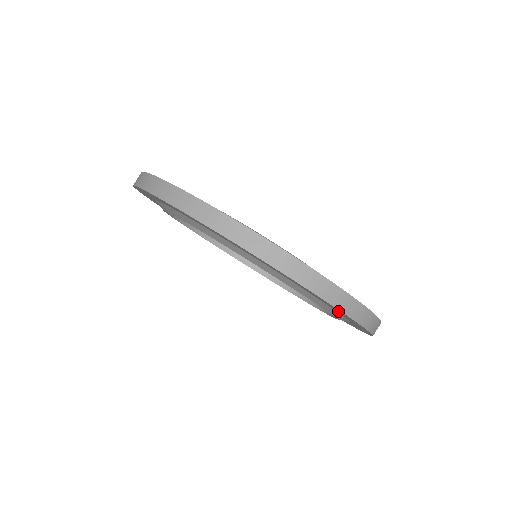
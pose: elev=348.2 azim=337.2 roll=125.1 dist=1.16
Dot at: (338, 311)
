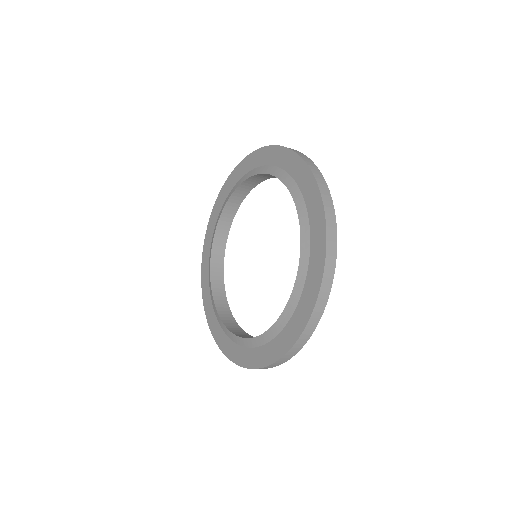
Dot at: (314, 271)
